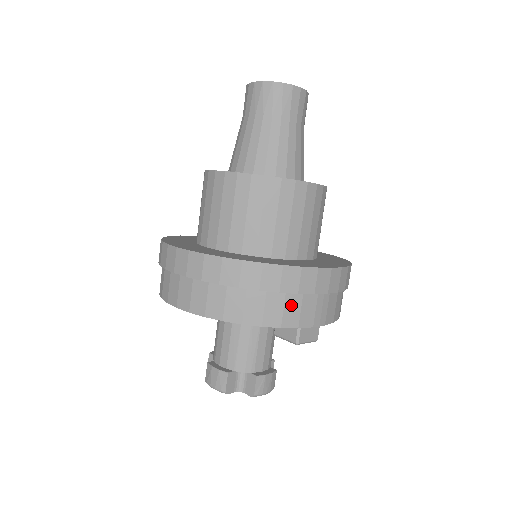
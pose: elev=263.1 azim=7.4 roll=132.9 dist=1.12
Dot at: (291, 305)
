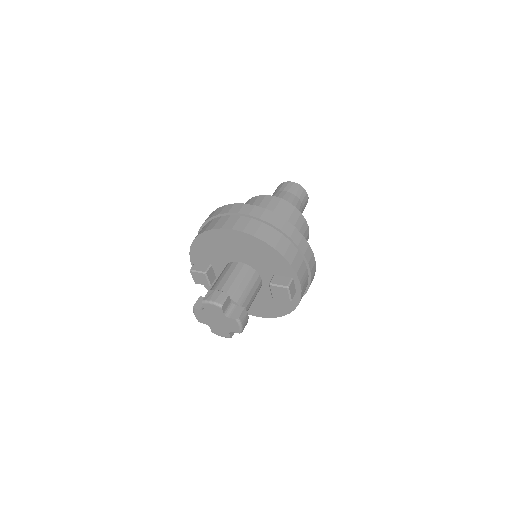
Dot at: (298, 259)
